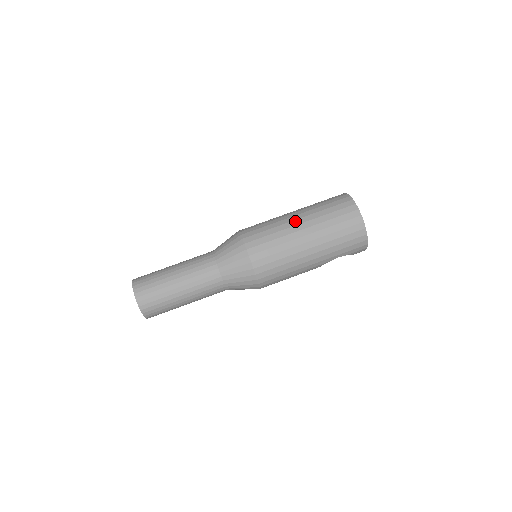
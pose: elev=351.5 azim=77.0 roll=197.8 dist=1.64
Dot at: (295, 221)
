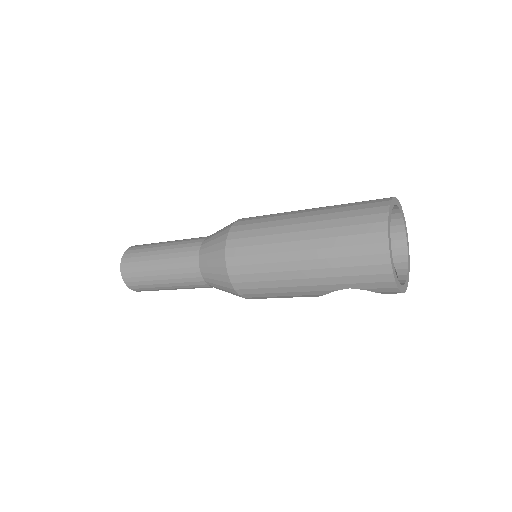
Dot at: (297, 219)
